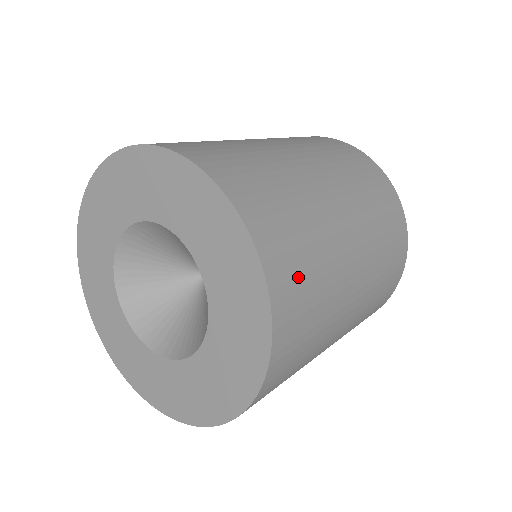
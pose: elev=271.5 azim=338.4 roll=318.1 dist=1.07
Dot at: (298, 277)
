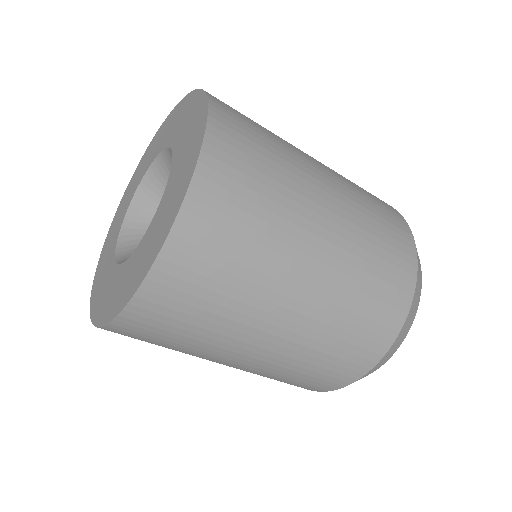
Dot at: (241, 172)
